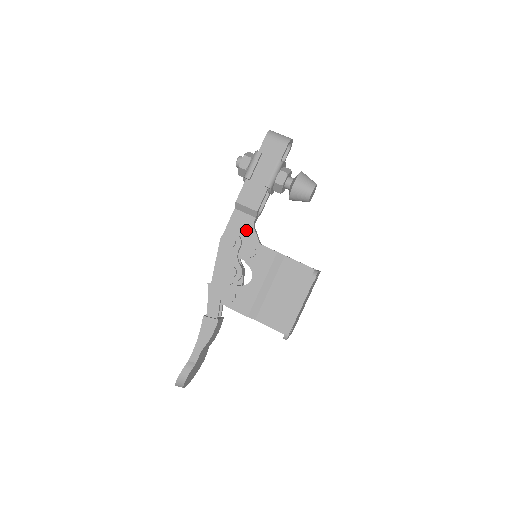
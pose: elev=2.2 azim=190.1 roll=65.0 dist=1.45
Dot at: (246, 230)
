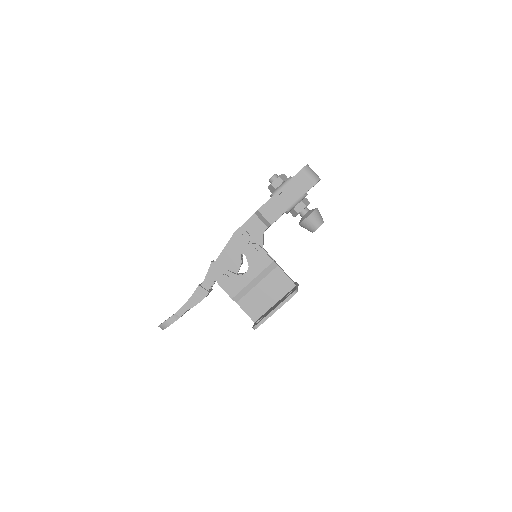
Dot at: (257, 234)
